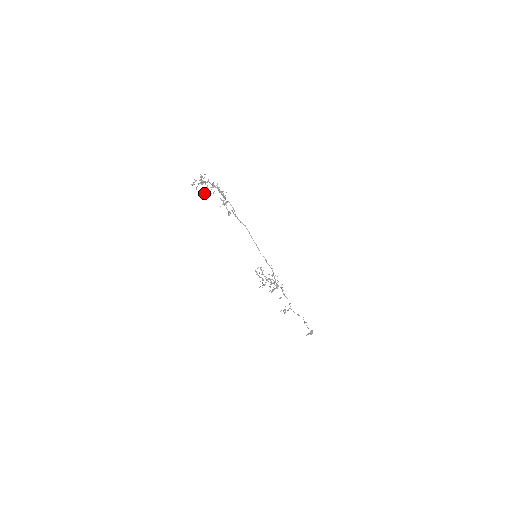
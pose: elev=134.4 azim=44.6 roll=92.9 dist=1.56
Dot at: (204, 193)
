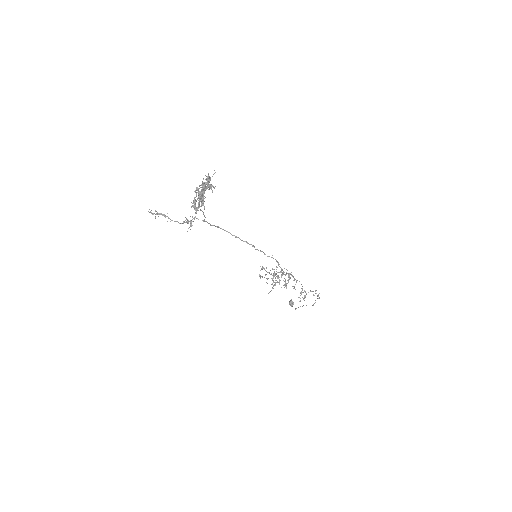
Dot at: (196, 207)
